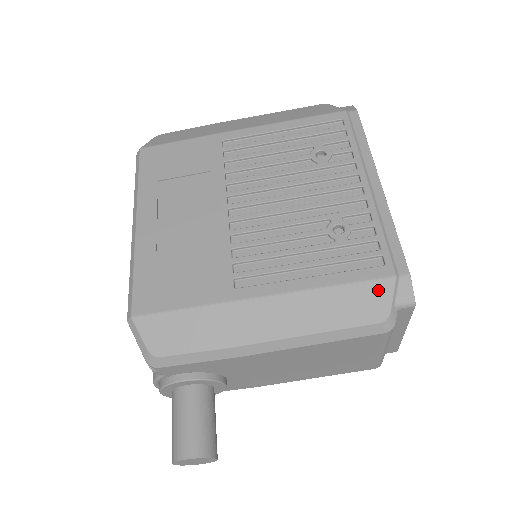
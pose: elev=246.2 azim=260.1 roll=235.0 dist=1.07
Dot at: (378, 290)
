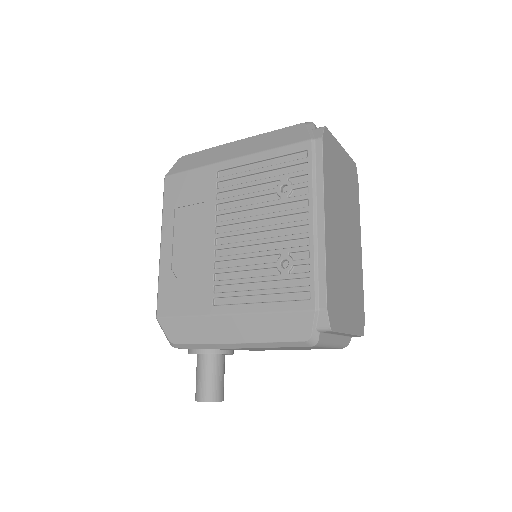
Dot at: (303, 319)
